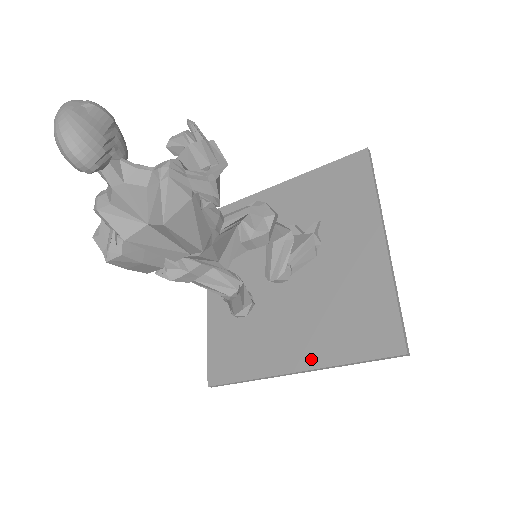
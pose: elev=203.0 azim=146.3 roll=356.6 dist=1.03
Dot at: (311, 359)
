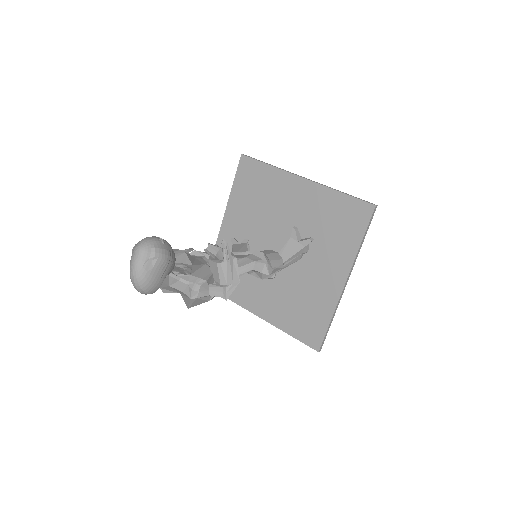
Dot at: (269, 316)
